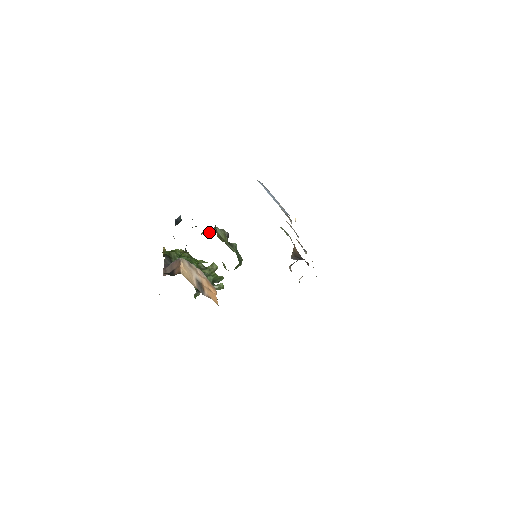
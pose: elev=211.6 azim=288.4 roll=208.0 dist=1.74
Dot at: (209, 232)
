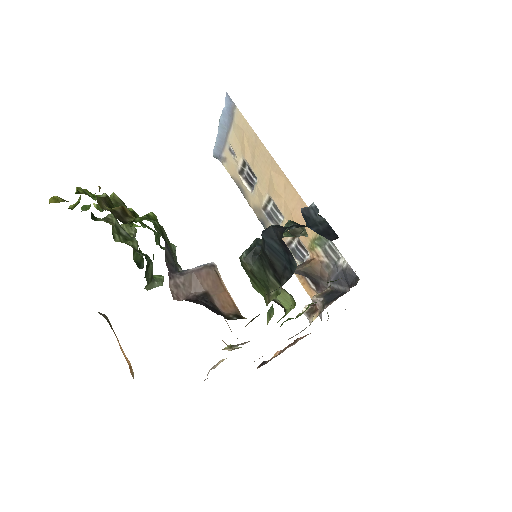
Dot at: (288, 231)
